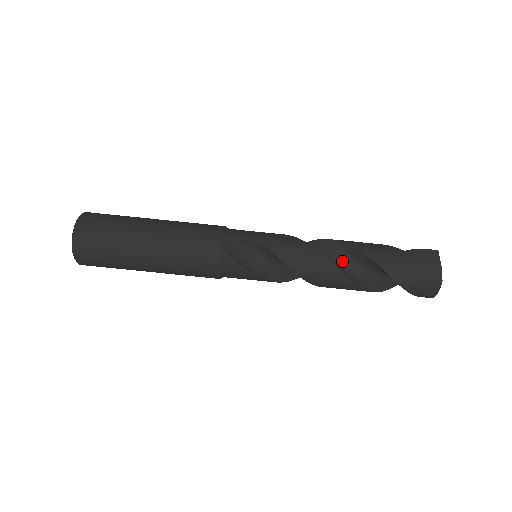
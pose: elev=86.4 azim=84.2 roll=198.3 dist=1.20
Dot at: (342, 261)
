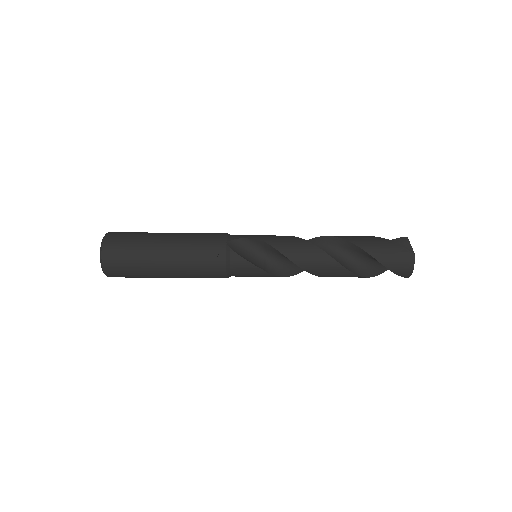
Dot at: (329, 252)
